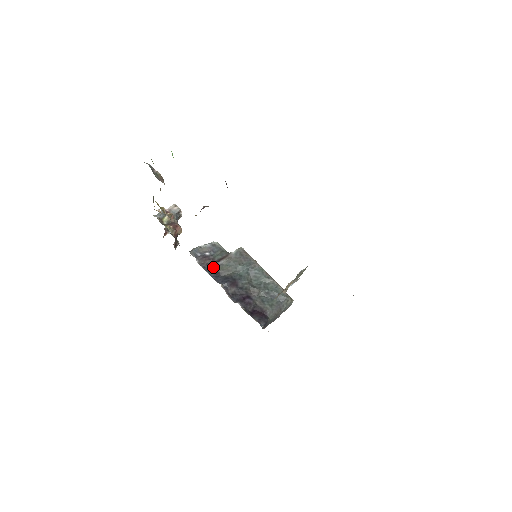
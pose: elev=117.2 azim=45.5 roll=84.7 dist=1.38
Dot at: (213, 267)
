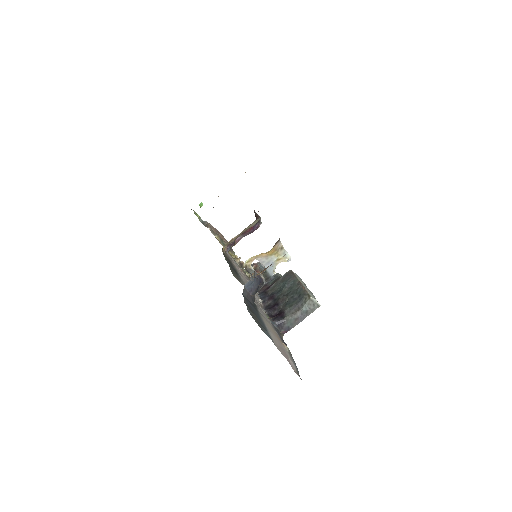
Dot at: (265, 291)
